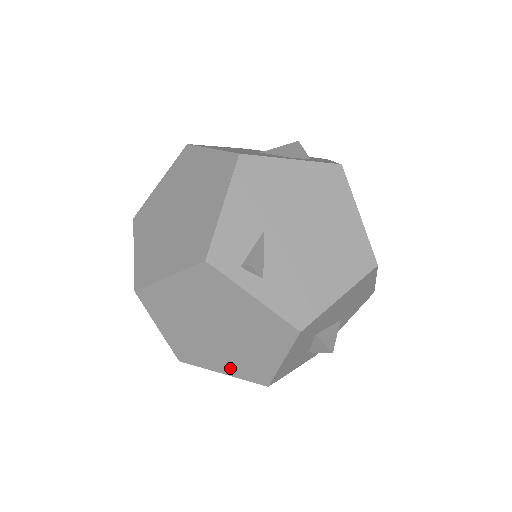
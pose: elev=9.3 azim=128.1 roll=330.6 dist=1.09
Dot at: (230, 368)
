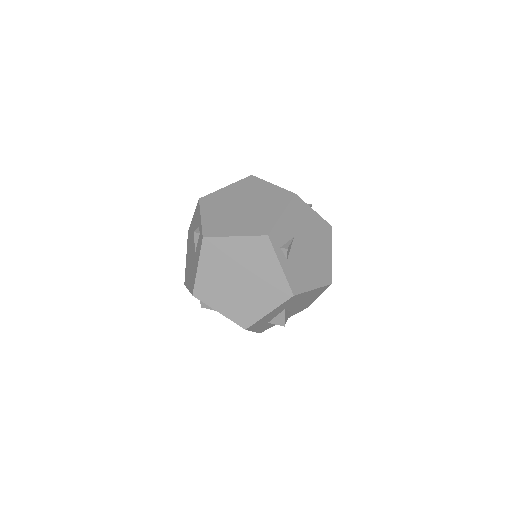
Dot at: (228, 310)
